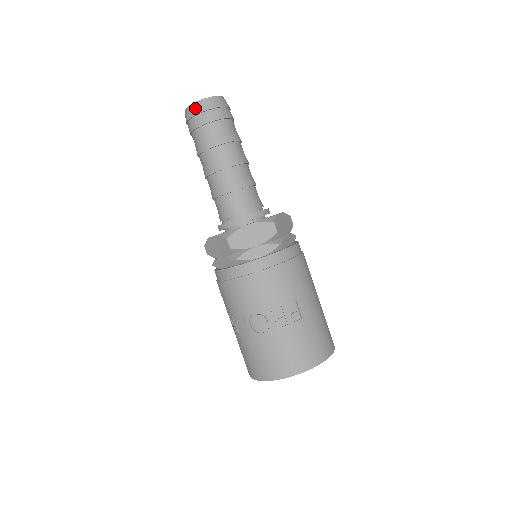
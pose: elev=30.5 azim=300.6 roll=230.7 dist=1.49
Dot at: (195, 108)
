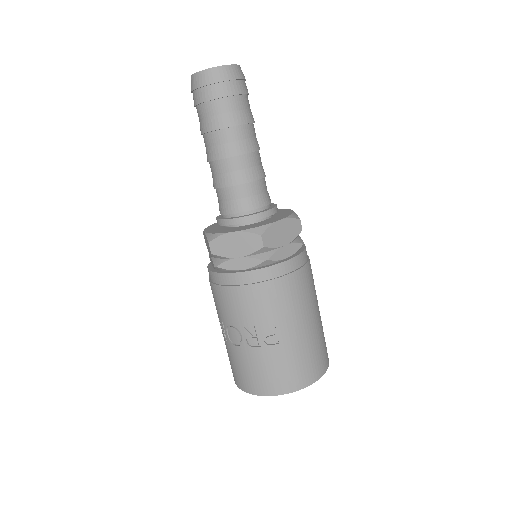
Dot at: (195, 80)
